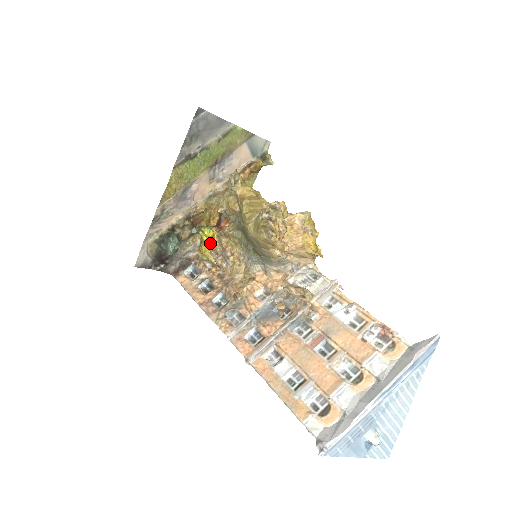
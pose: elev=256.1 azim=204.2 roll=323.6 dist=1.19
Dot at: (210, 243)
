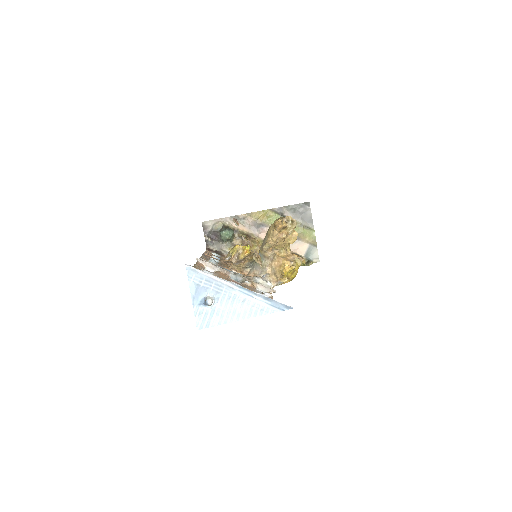
Dot at: (242, 249)
